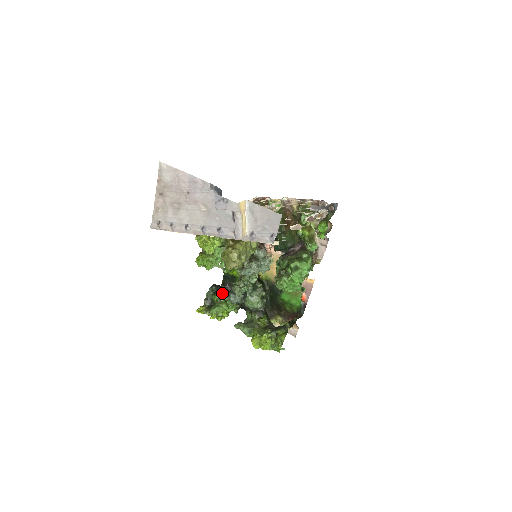
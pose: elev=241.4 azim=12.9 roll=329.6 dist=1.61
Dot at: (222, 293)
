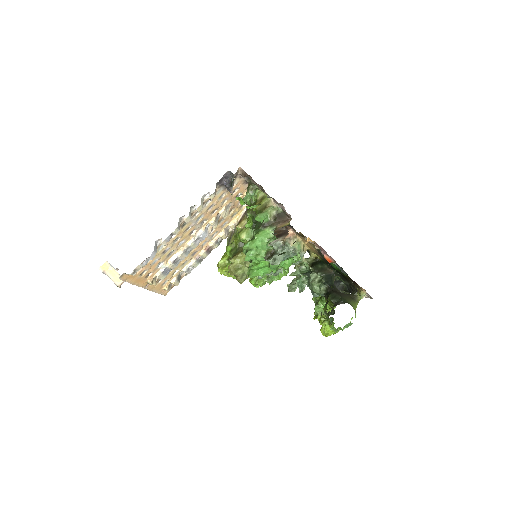
Dot at: occluded
